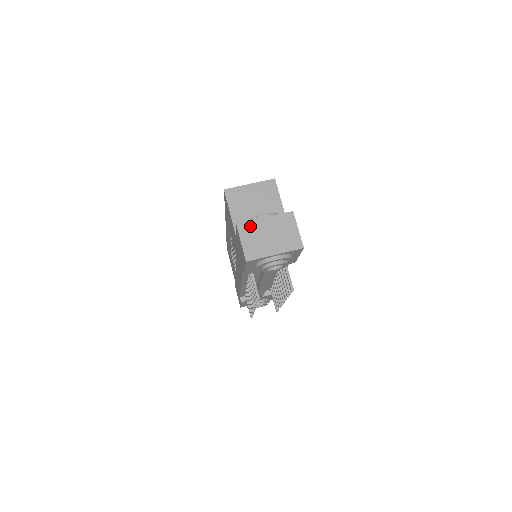
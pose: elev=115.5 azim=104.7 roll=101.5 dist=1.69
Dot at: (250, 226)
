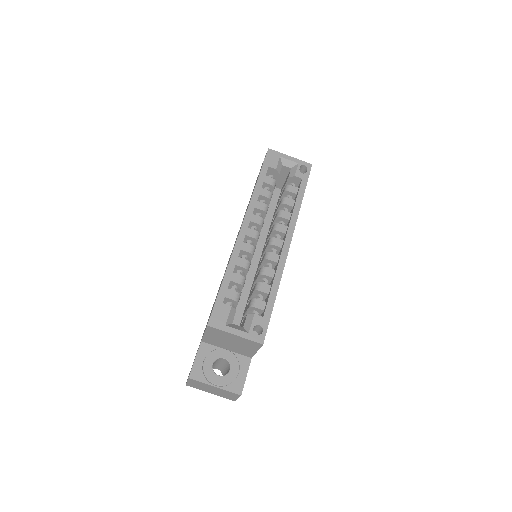
Dot at: (199, 383)
